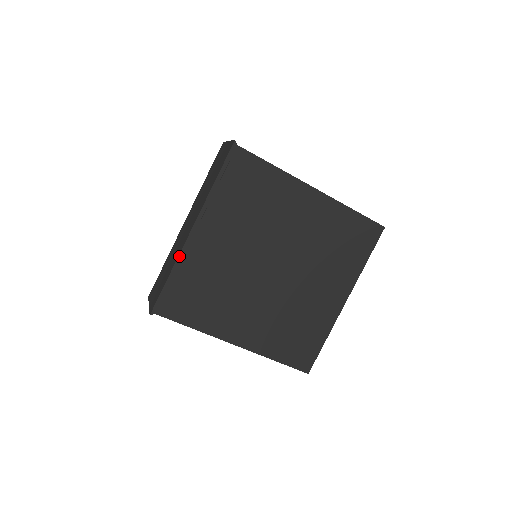
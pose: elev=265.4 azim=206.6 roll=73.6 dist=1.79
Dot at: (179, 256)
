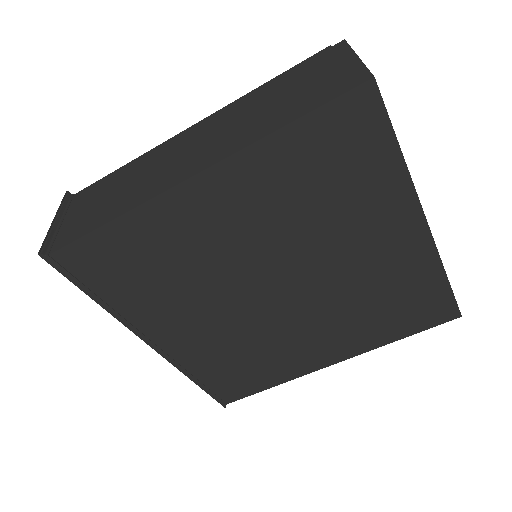
Dot at: (176, 367)
